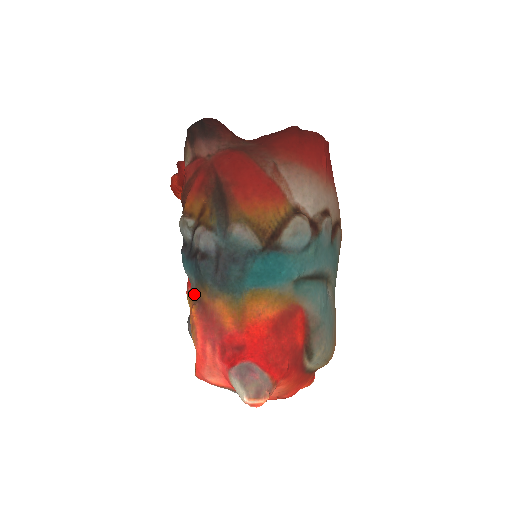
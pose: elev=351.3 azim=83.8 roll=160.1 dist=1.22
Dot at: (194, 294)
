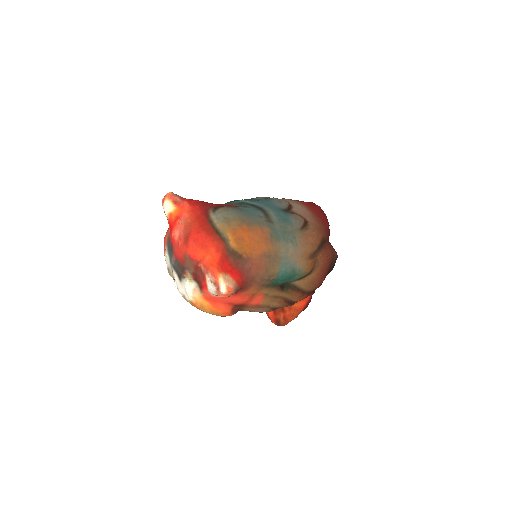
Dot at: occluded
